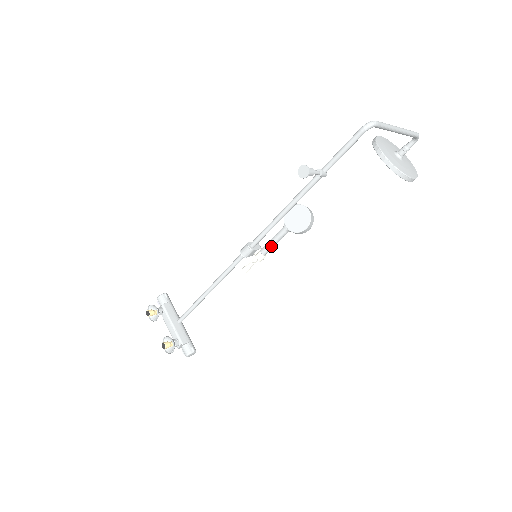
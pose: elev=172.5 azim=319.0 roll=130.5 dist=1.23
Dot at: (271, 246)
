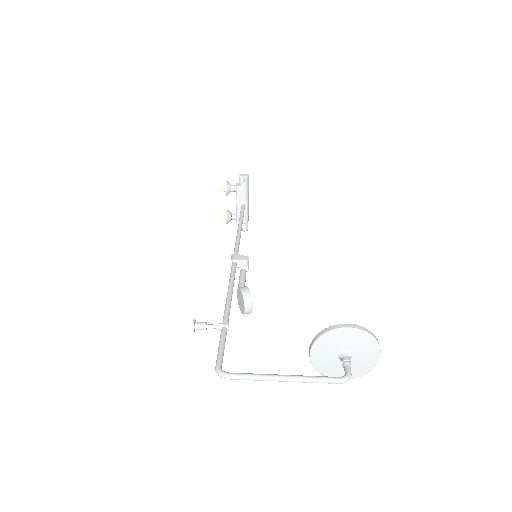
Dot at: occluded
